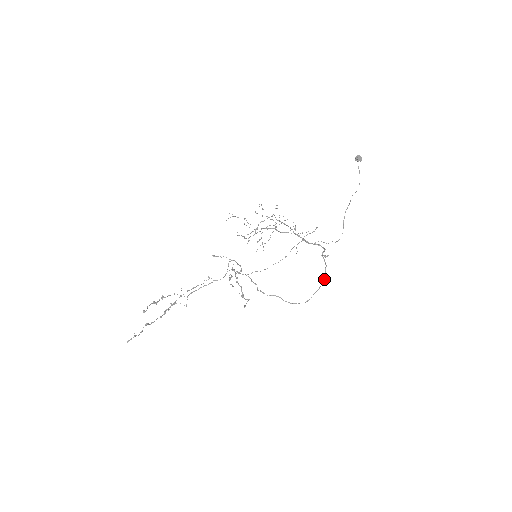
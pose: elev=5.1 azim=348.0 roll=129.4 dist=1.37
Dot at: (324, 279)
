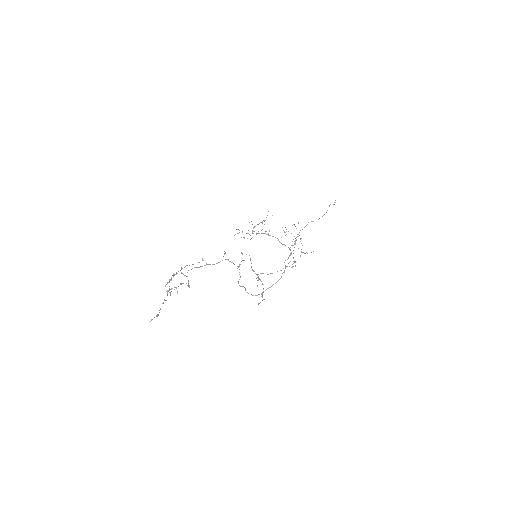
Dot at: occluded
